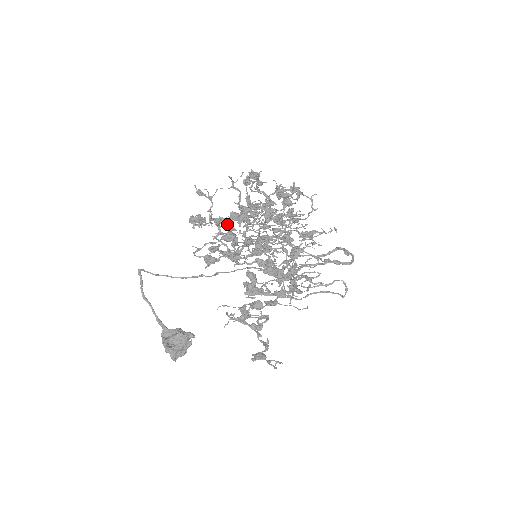
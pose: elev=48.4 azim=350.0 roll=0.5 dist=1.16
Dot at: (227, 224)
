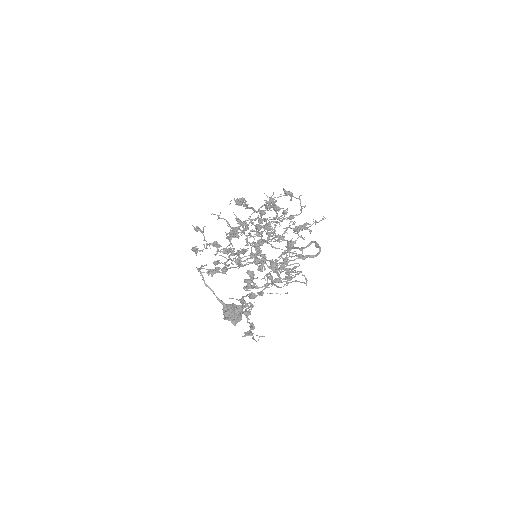
Dot at: (219, 246)
